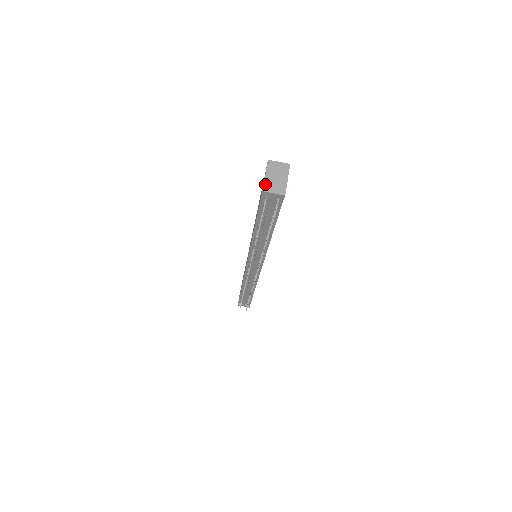
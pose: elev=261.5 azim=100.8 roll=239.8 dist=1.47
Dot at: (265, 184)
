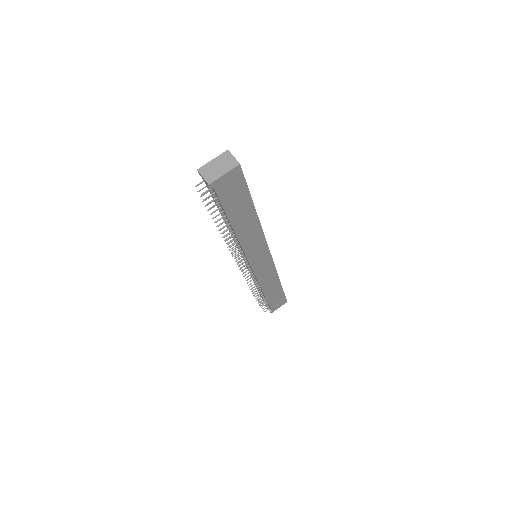
Dot at: (205, 166)
